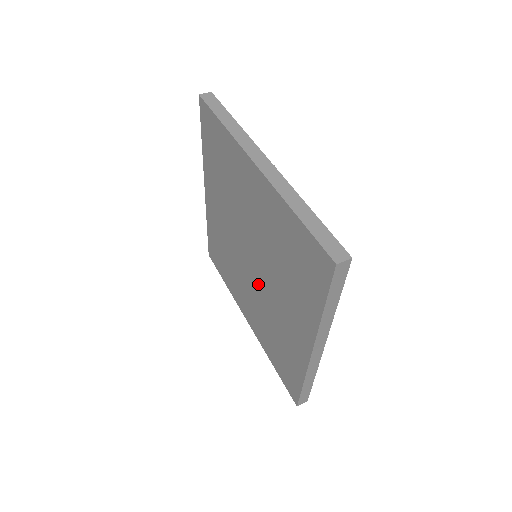
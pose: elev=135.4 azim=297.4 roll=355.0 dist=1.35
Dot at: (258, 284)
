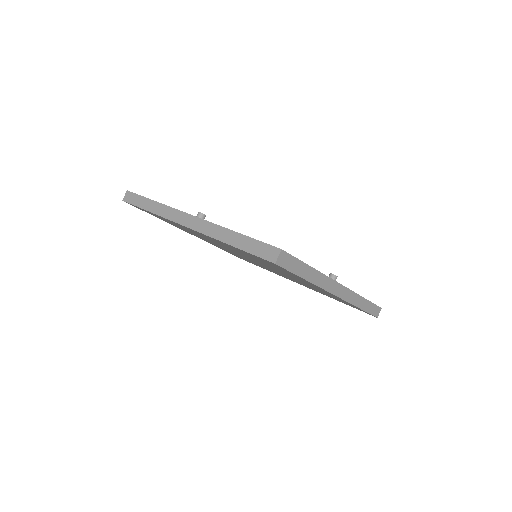
Dot at: occluded
